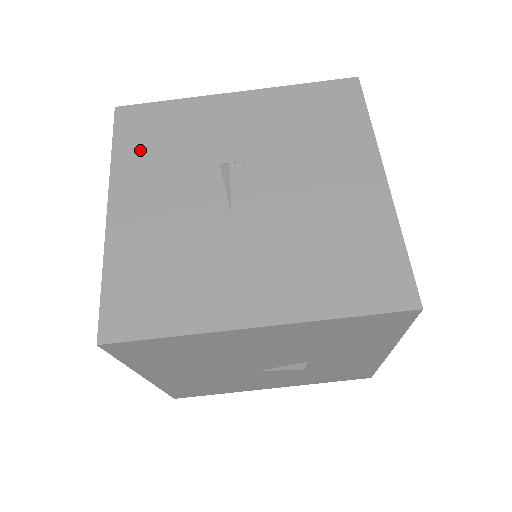
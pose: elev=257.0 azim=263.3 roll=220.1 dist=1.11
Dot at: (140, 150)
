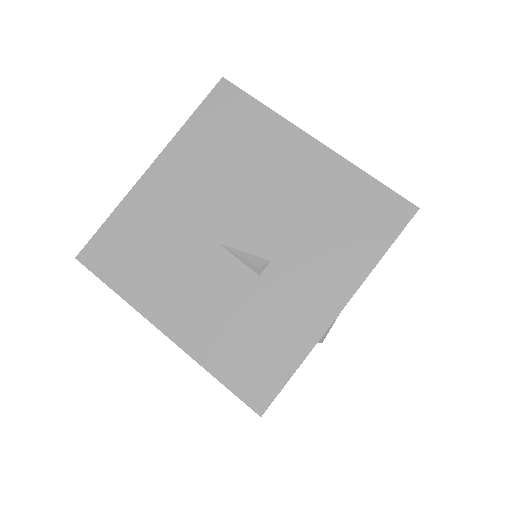
Dot at: occluded
